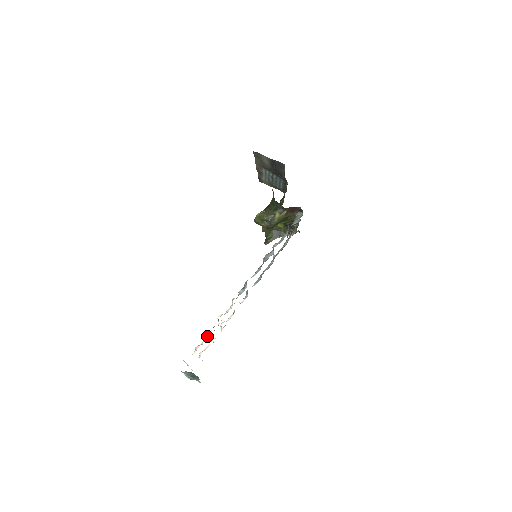
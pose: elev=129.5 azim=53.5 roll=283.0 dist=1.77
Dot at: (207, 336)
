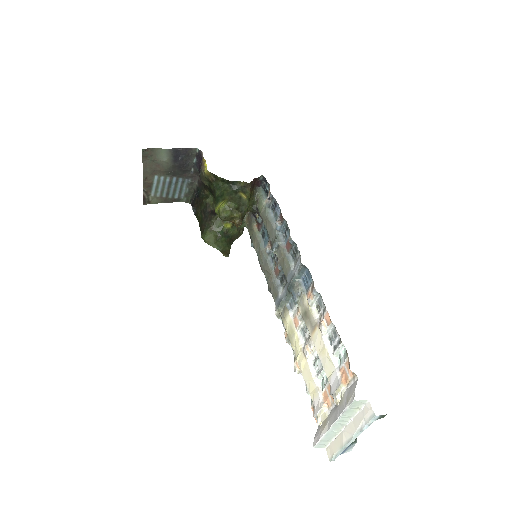
Dot at: (333, 361)
